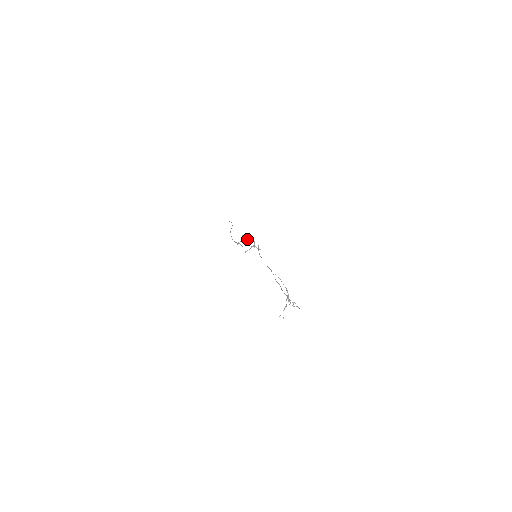
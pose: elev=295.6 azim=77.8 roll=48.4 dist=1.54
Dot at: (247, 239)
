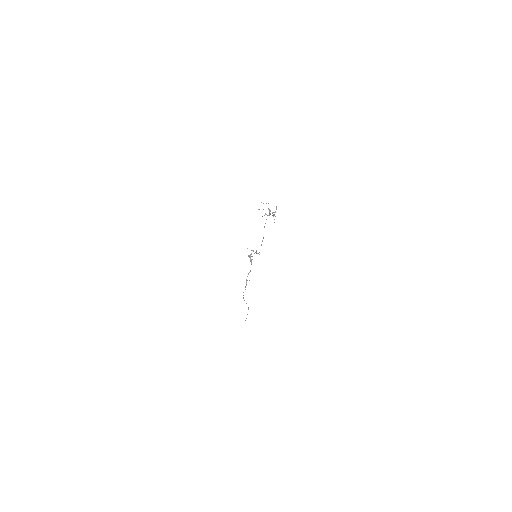
Dot at: (252, 256)
